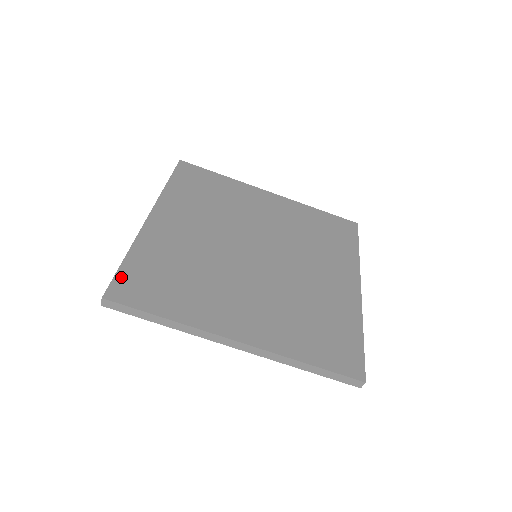
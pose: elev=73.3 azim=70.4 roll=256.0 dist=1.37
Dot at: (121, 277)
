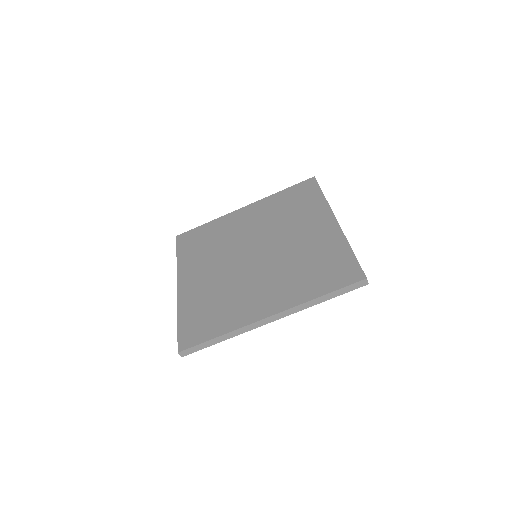
Dot at: (181, 333)
